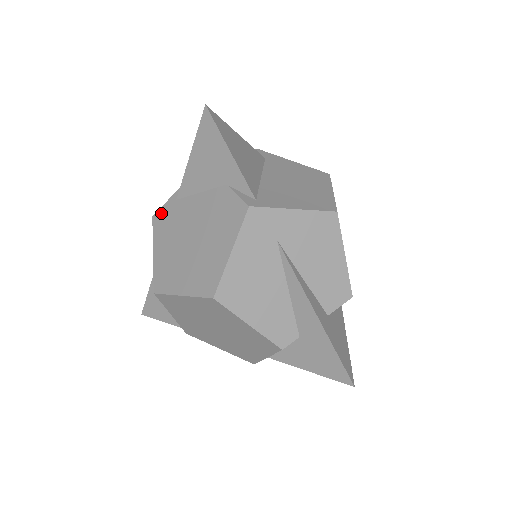
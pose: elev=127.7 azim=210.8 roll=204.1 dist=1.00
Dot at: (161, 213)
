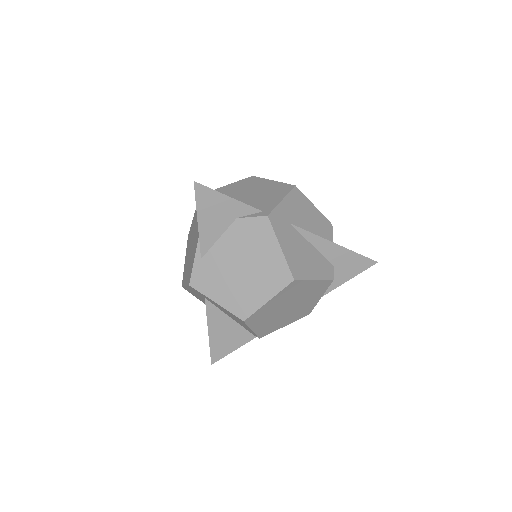
Dot at: (196, 277)
